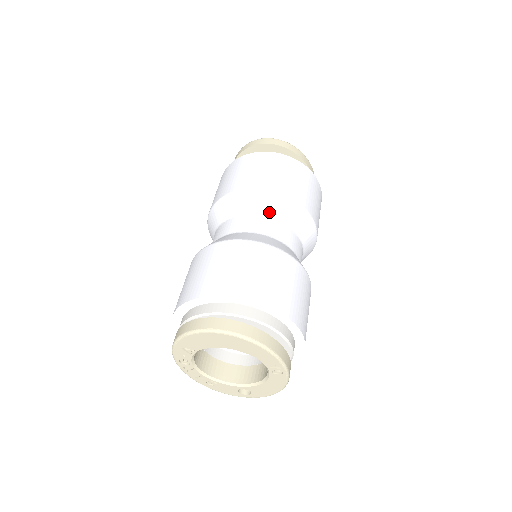
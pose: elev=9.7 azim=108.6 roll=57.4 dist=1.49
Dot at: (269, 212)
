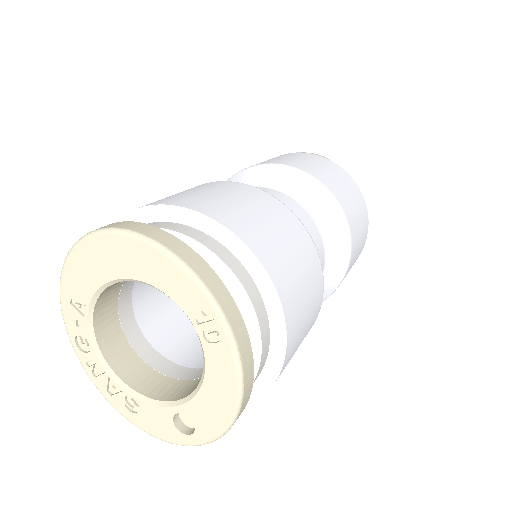
Dot at: (266, 183)
